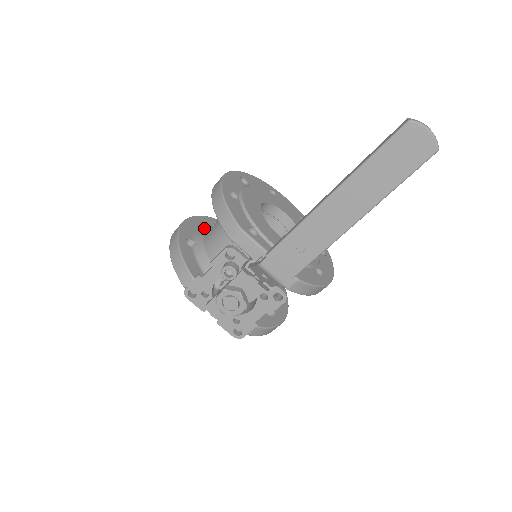
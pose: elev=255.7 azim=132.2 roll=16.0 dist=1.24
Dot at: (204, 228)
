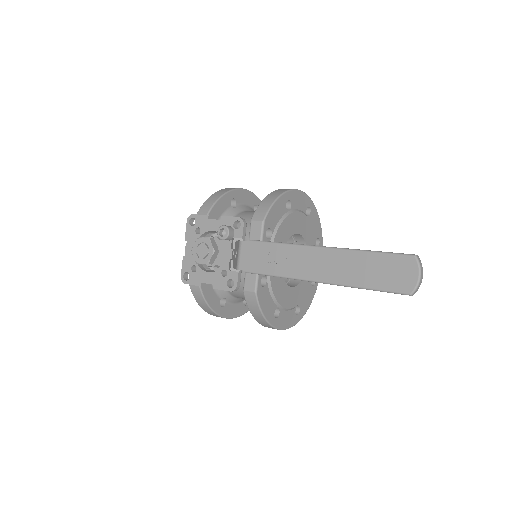
Dot at: occluded
